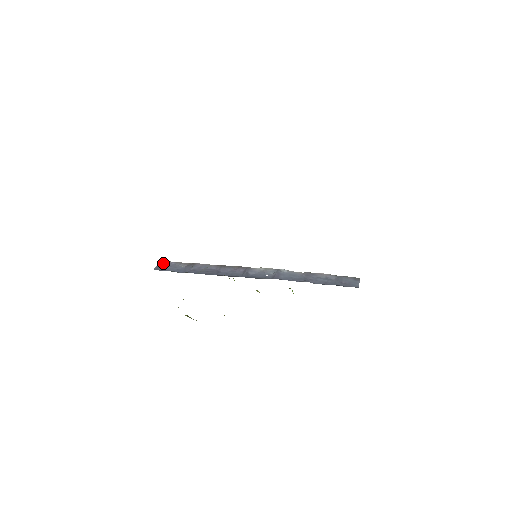
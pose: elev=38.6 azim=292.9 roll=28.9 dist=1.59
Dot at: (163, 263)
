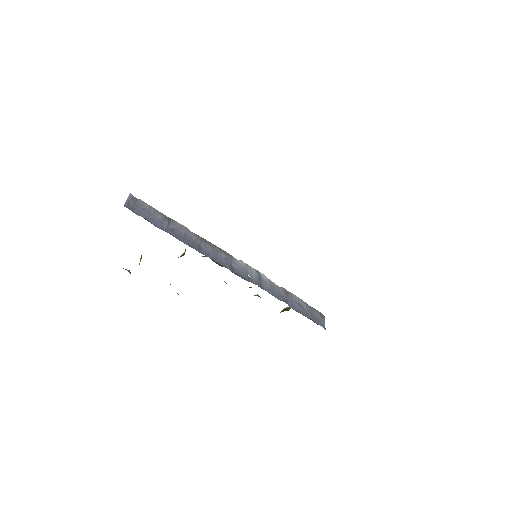
Dot at: (134, 199)
